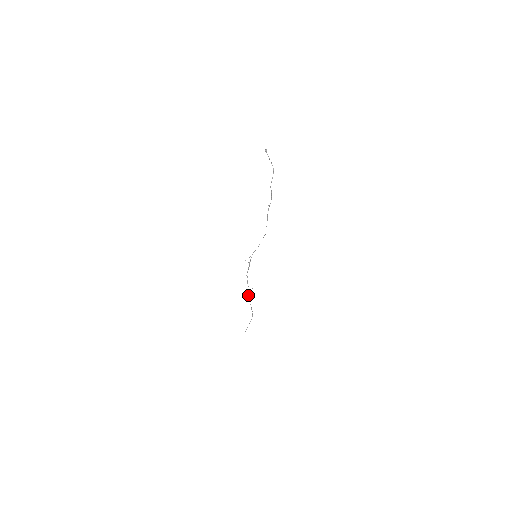
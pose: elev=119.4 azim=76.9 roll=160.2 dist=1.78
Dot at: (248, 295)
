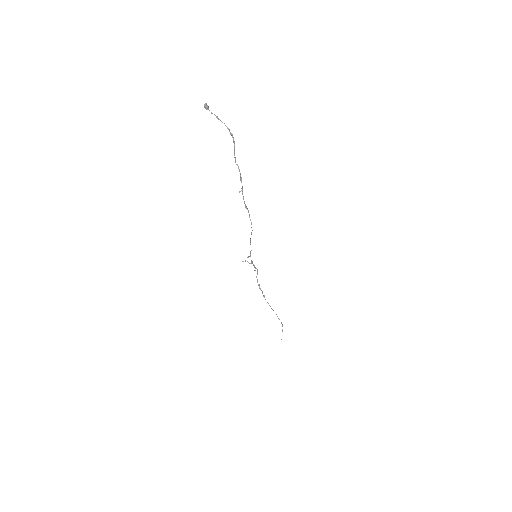
Dot at: occluded
